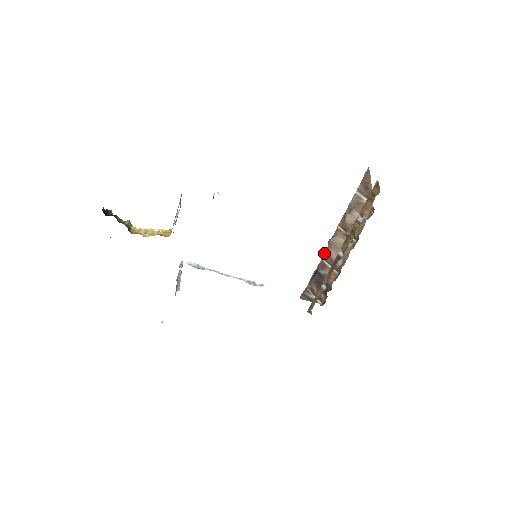
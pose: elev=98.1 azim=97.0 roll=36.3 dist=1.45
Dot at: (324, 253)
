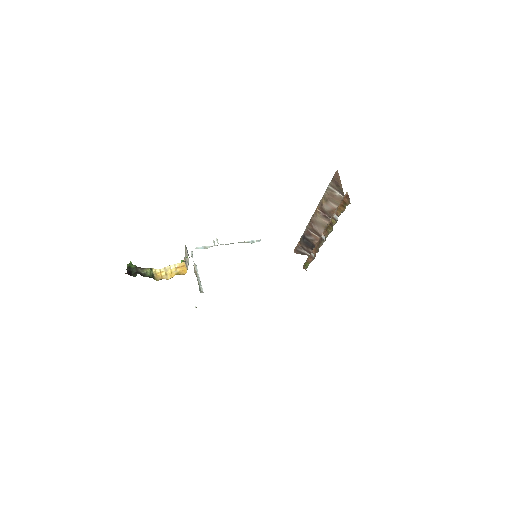
Dot at: (308, 225)
